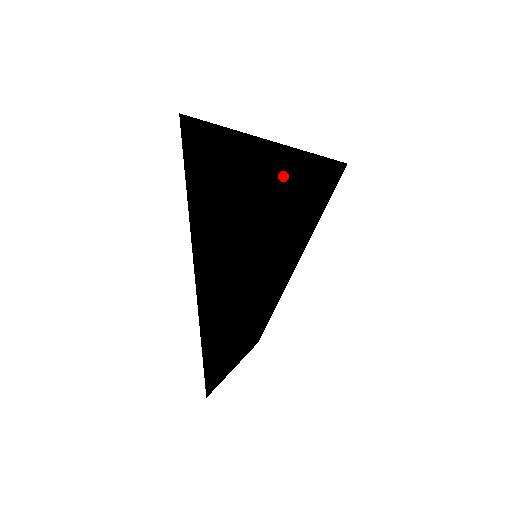
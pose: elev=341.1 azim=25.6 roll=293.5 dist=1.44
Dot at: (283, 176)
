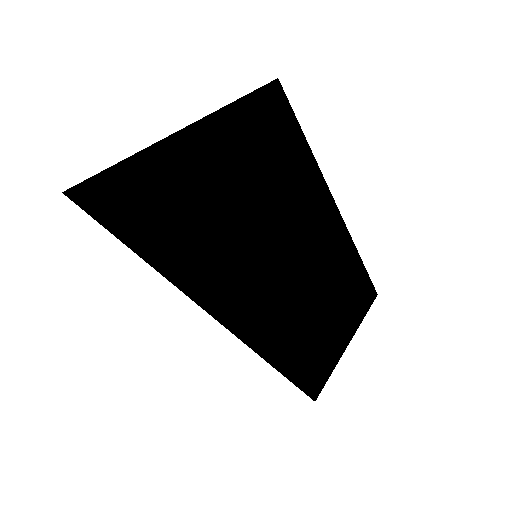
Dot at: (142, 219)
